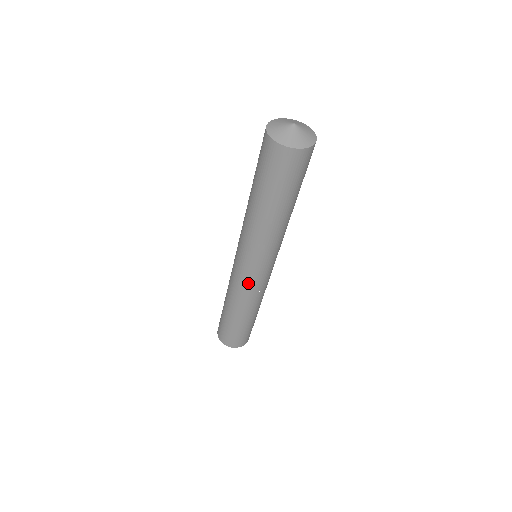
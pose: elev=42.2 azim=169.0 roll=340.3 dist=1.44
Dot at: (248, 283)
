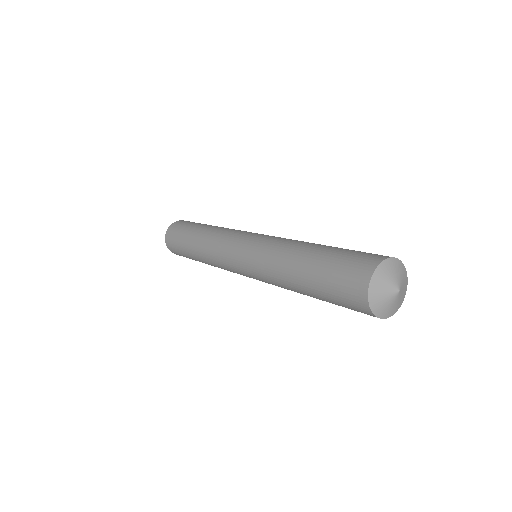
Dot at: occluded
